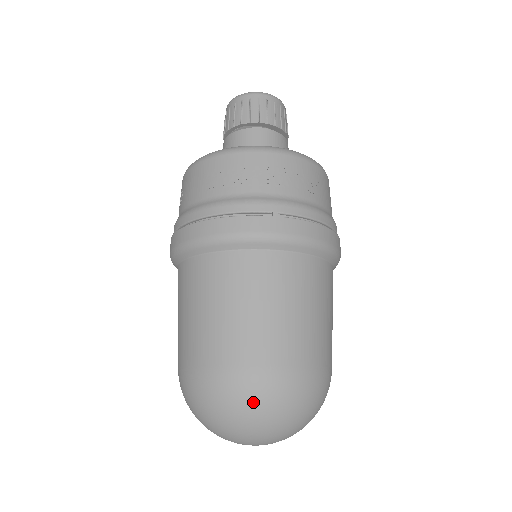
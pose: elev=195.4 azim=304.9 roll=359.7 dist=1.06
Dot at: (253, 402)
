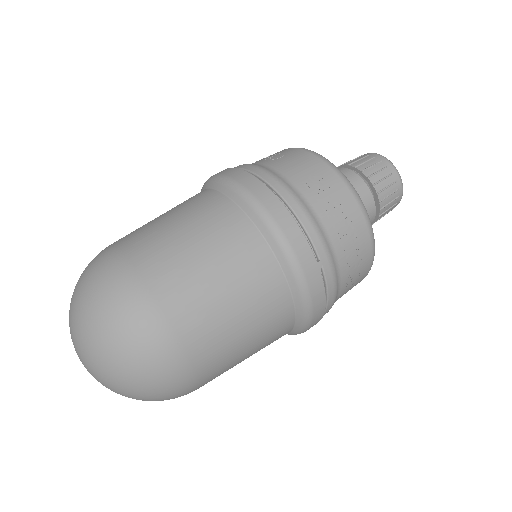
Dot at: (136, 345)
